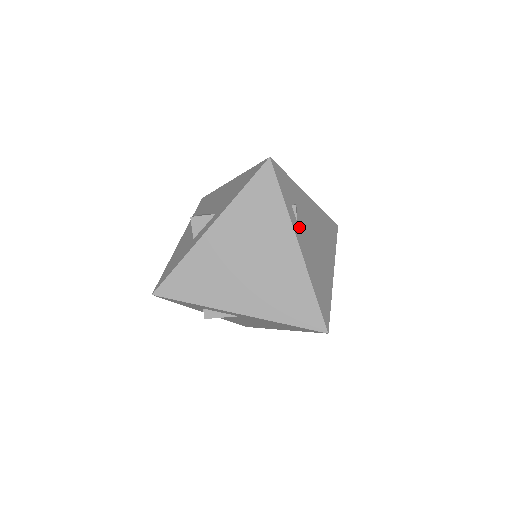
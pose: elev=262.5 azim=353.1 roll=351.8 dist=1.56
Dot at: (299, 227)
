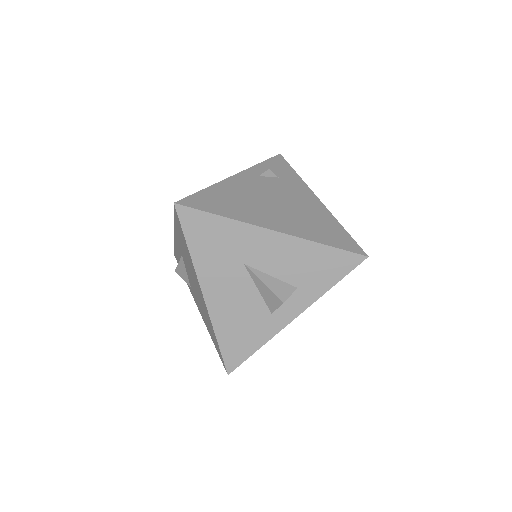
Dot at: (257, 178)
